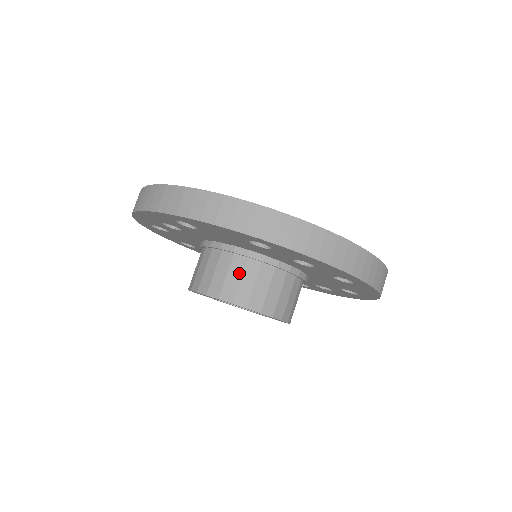
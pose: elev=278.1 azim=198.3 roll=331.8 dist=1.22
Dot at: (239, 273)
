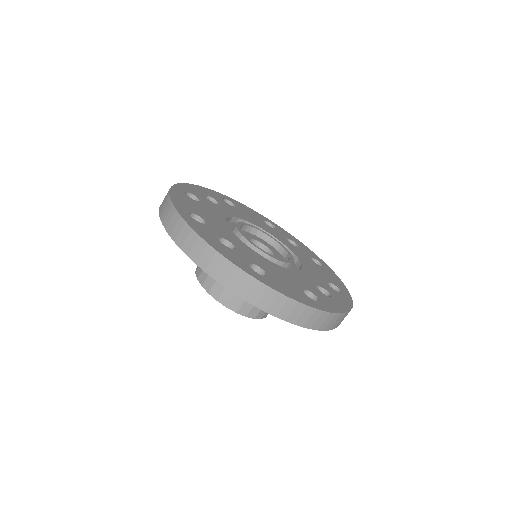
Dot at: occluded
